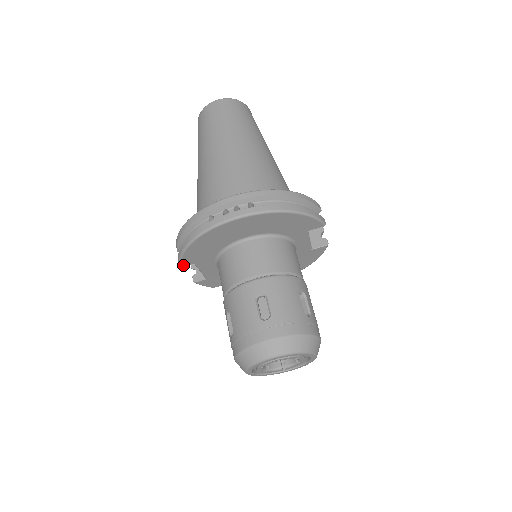
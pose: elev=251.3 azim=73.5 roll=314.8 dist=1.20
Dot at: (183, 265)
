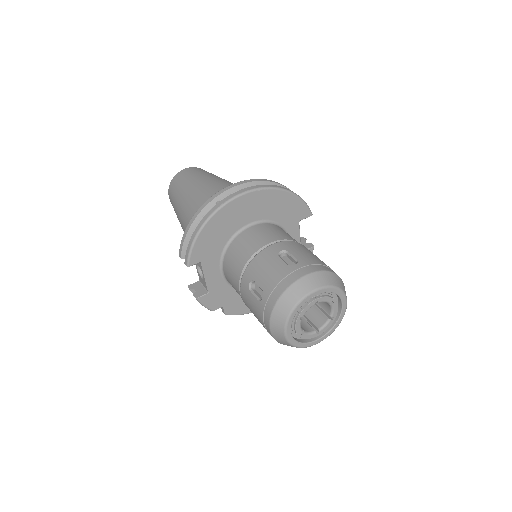
Dot at: (191, 264)
